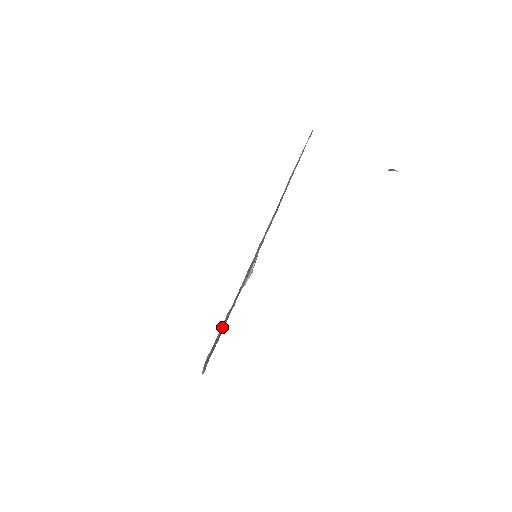
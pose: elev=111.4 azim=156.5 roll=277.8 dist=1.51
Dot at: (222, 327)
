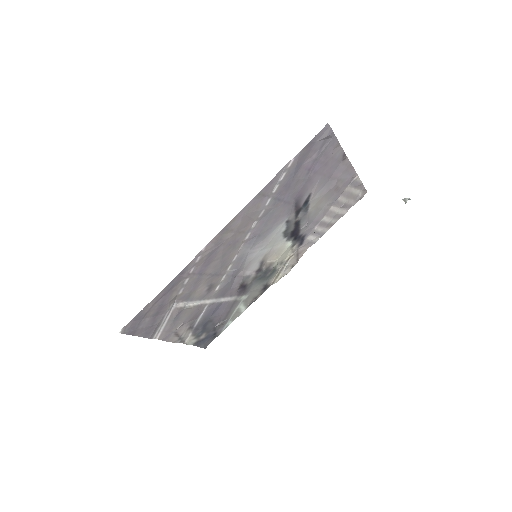
Dot at: (152, 308)
